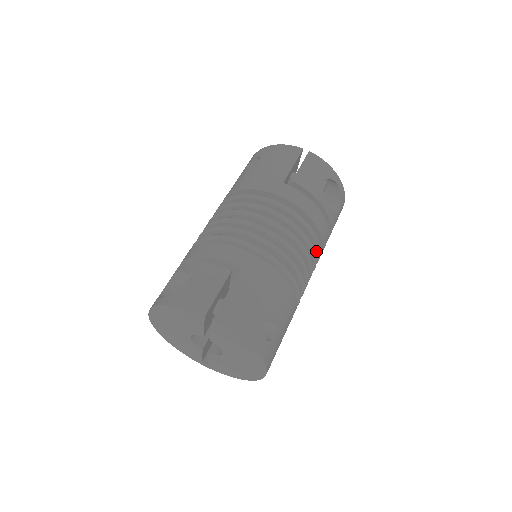
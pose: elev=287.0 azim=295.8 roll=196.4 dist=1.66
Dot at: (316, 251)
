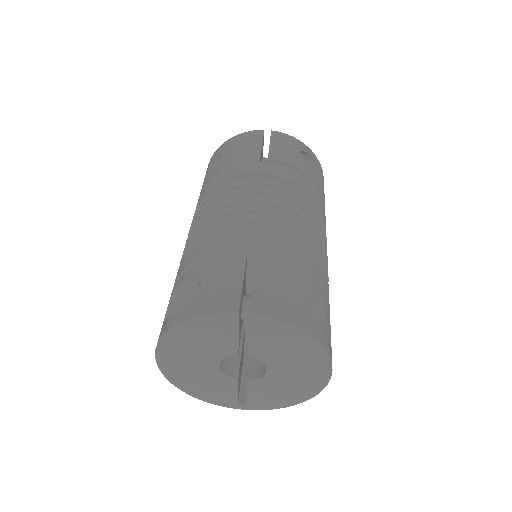
Dot at: occluded
